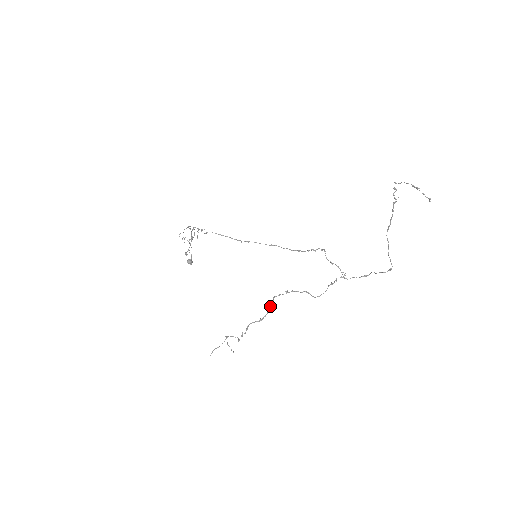
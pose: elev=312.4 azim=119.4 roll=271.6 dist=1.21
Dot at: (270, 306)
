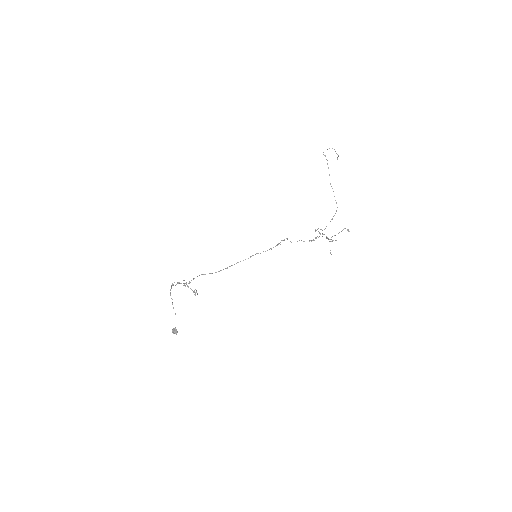
Dot at: (320, 233)
